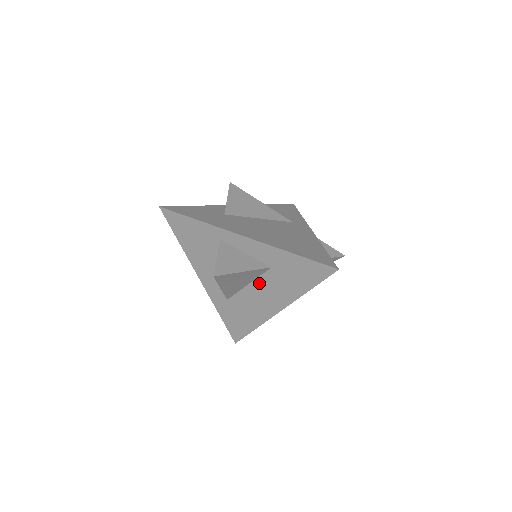
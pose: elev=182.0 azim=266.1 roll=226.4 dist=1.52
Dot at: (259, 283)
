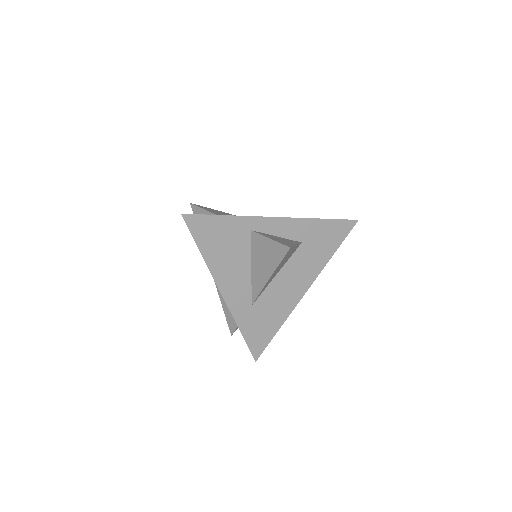
Dot at: (288, 267)
